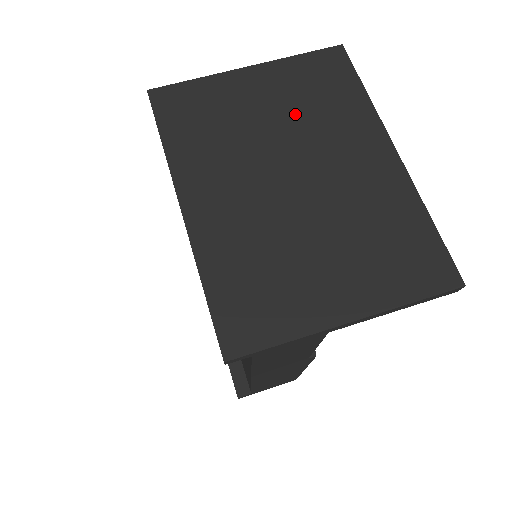
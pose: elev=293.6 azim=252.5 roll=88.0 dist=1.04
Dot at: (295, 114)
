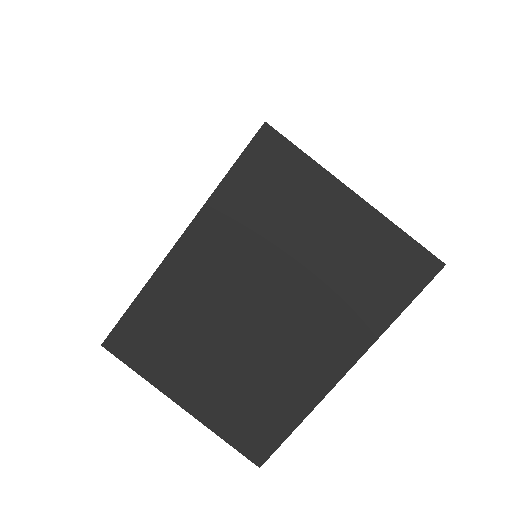
Dot at: (329, 271)
